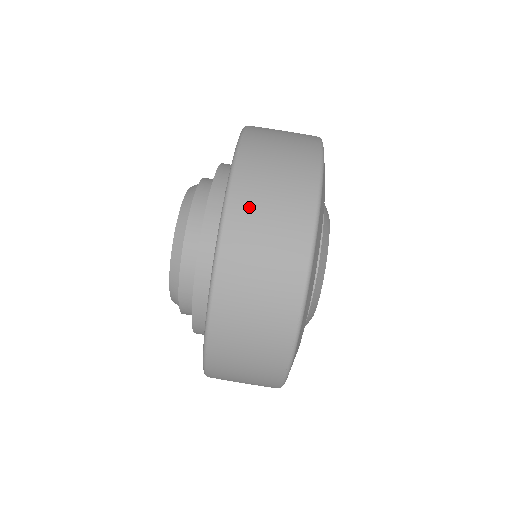
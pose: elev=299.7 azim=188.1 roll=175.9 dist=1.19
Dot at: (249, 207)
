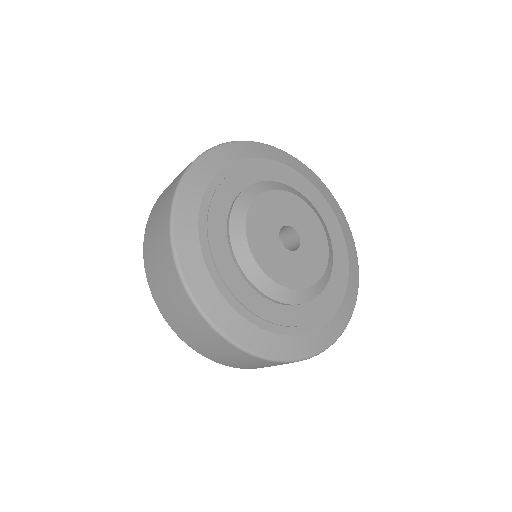
Dot at: (151, 267)
